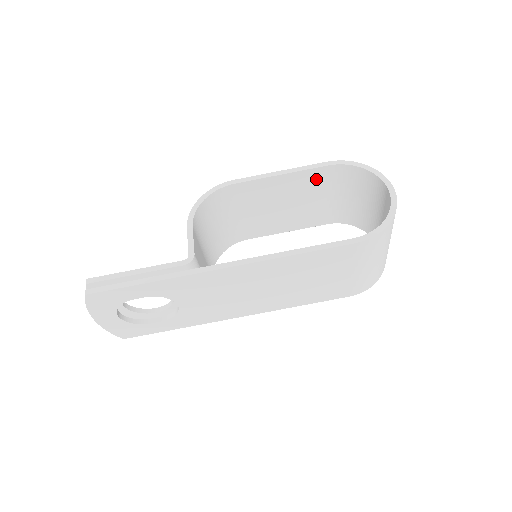
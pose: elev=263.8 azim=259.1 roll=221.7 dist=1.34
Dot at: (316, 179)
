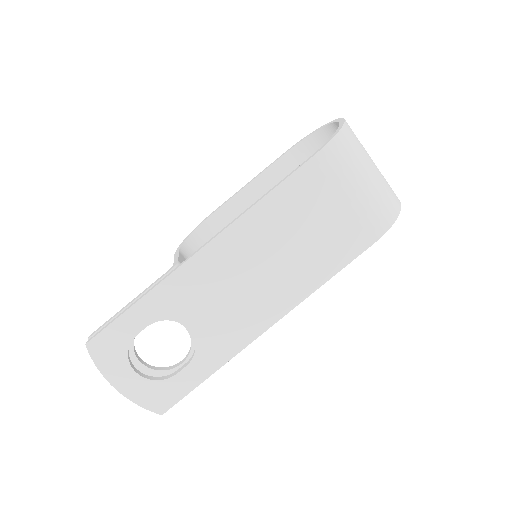
Dot at: (285, 173)
